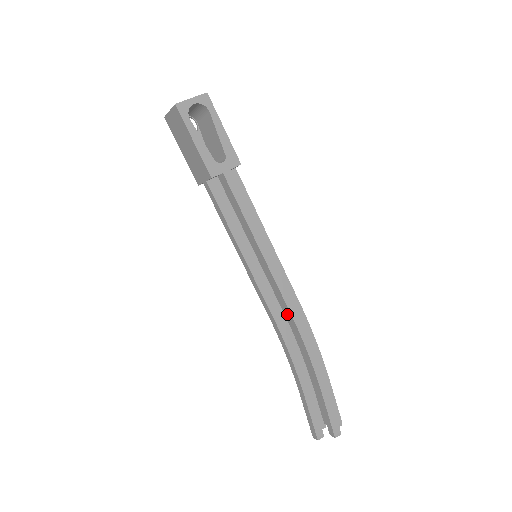
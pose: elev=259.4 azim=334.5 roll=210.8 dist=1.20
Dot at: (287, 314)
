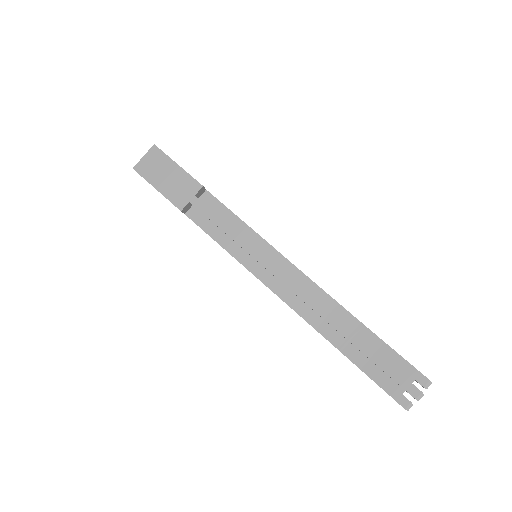
Dot at: (311, 289)
